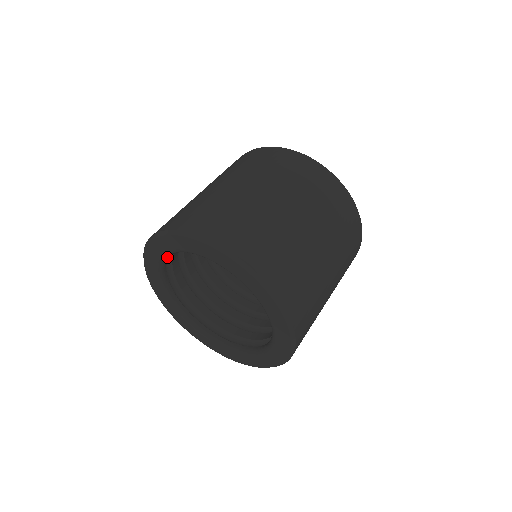
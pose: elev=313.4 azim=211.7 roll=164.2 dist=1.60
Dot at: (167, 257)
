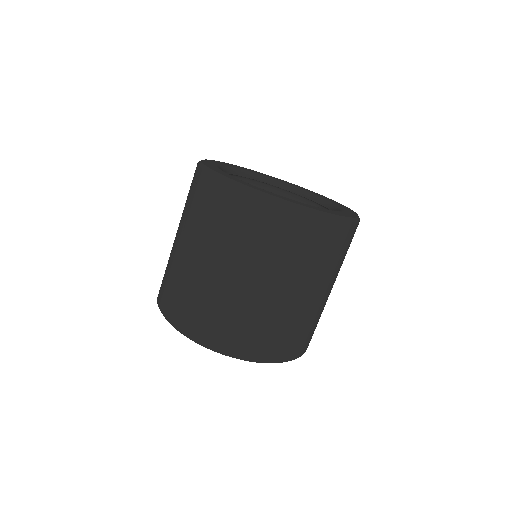
Dot at: occluded
